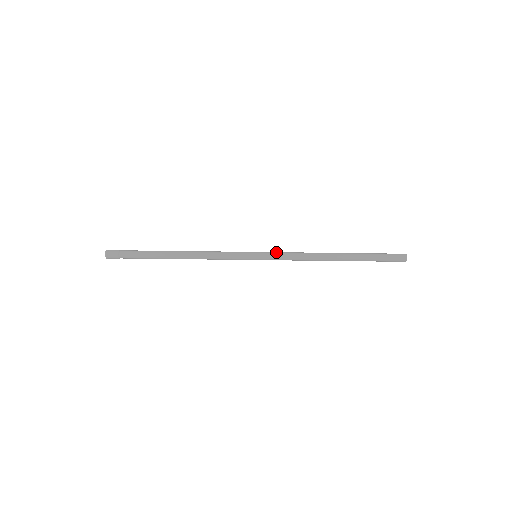
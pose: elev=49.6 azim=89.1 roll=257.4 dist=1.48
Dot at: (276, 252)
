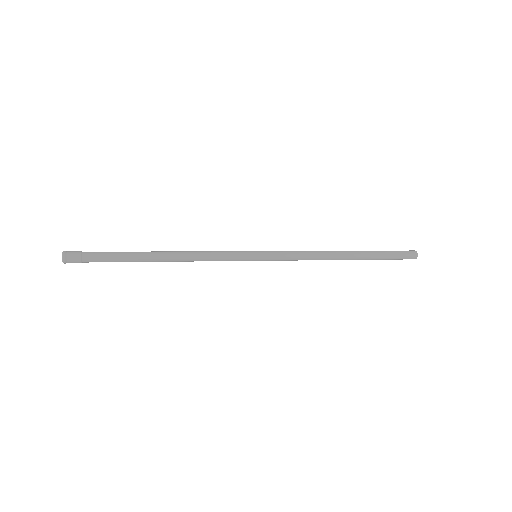
Dot at: (280, 255)
